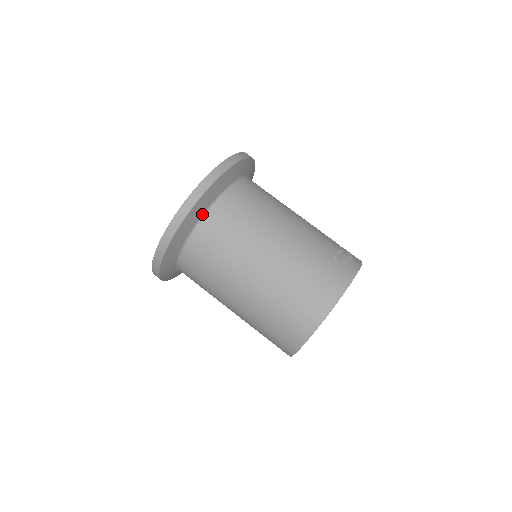
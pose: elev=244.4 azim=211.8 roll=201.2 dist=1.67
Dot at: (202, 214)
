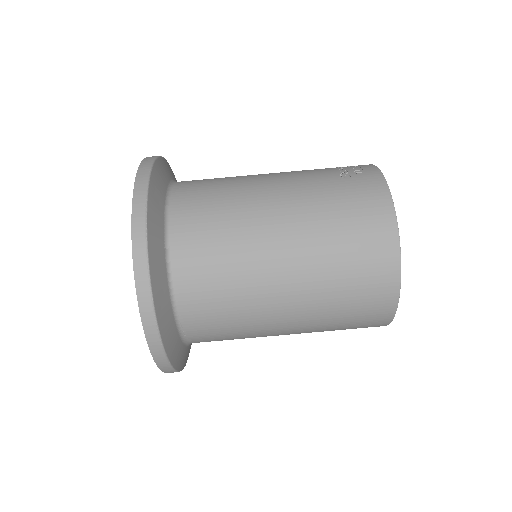
Dot at: (163, 243)
